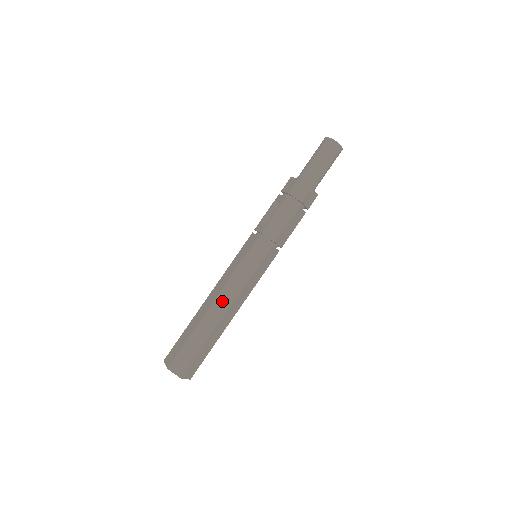
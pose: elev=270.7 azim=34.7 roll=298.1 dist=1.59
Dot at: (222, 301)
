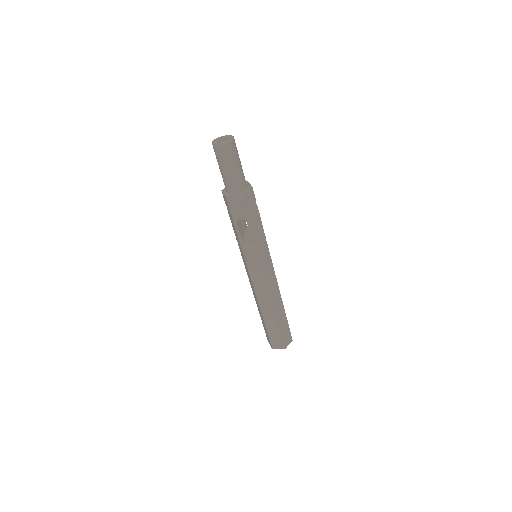
Dot at: (275, 297)
